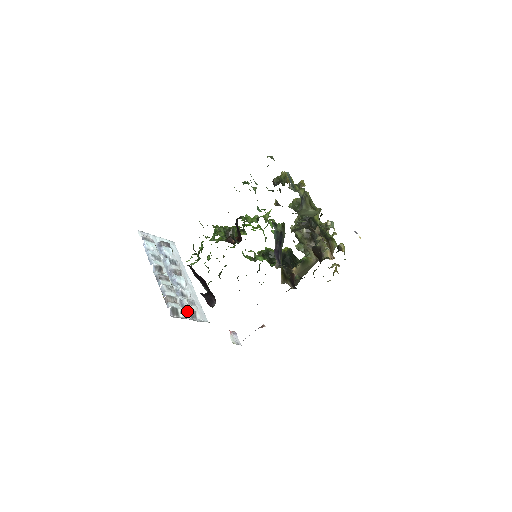
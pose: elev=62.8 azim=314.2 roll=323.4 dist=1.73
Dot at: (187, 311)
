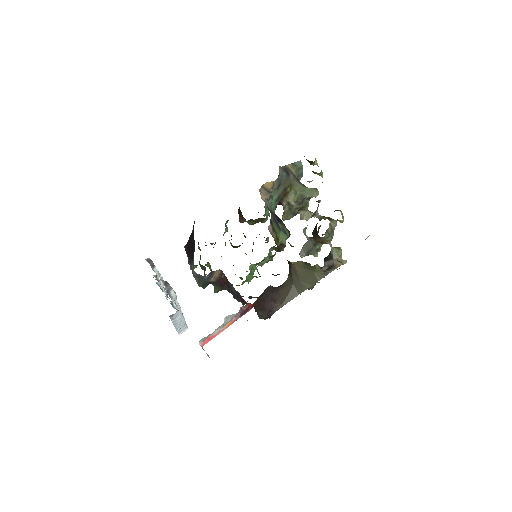
Dot at: (163, 281)
